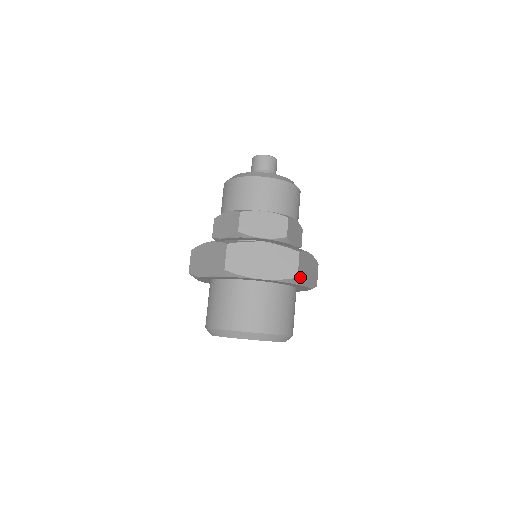
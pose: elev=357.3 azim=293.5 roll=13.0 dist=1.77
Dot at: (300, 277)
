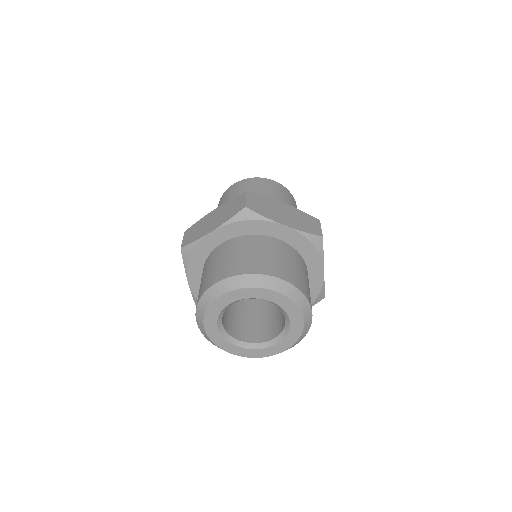
Dot at: (255, 210)
